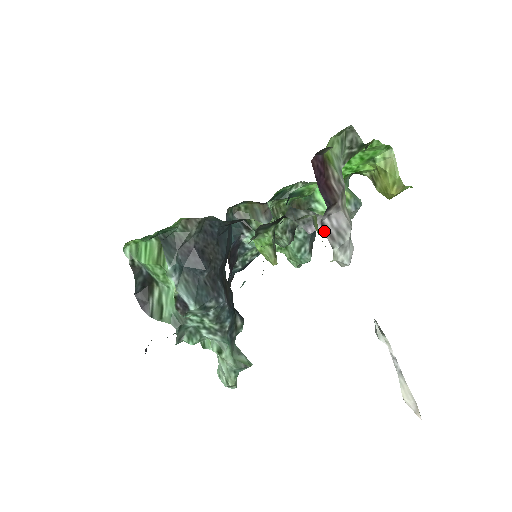
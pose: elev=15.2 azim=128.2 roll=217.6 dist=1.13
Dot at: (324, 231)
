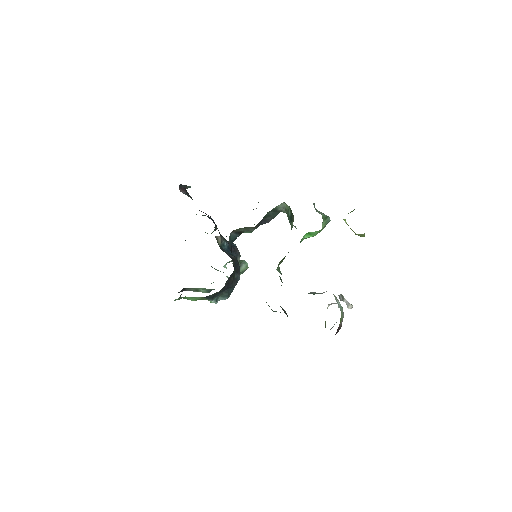
Dot at: occluded
